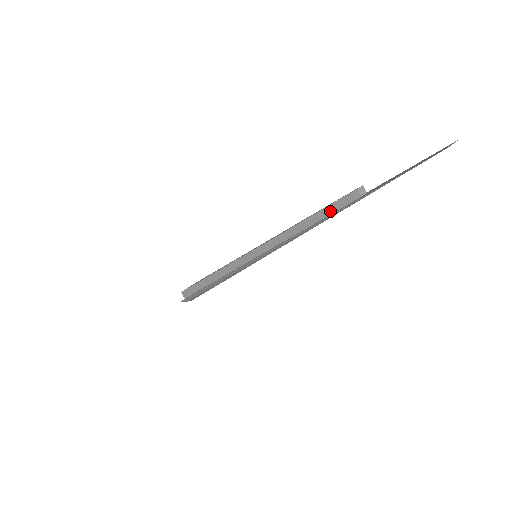
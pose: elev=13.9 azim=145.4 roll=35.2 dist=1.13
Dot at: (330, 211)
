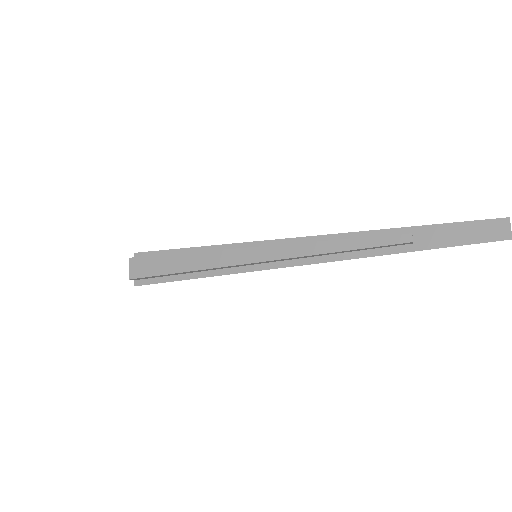
Dot at: (376, 248)
